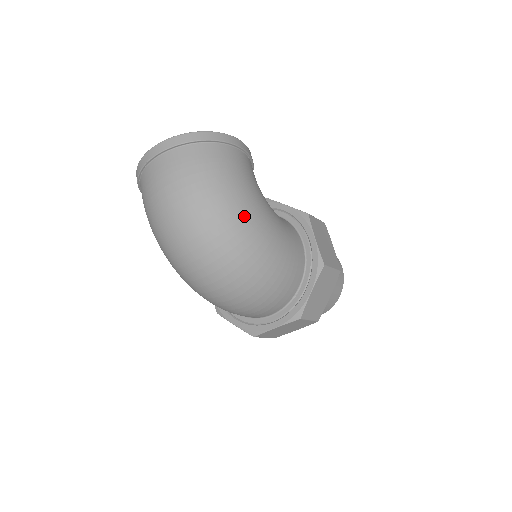
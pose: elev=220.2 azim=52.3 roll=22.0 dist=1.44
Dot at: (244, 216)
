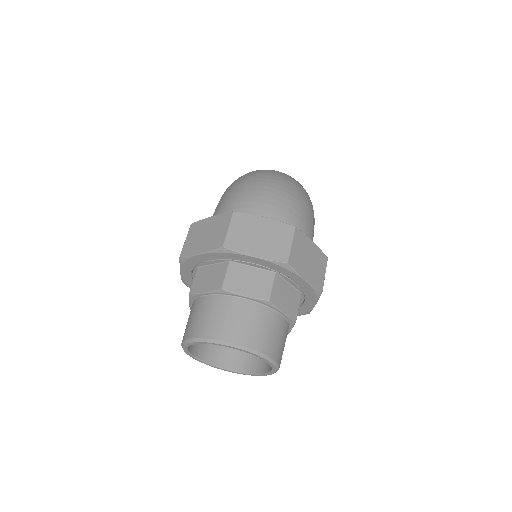
Dot at: occluded
